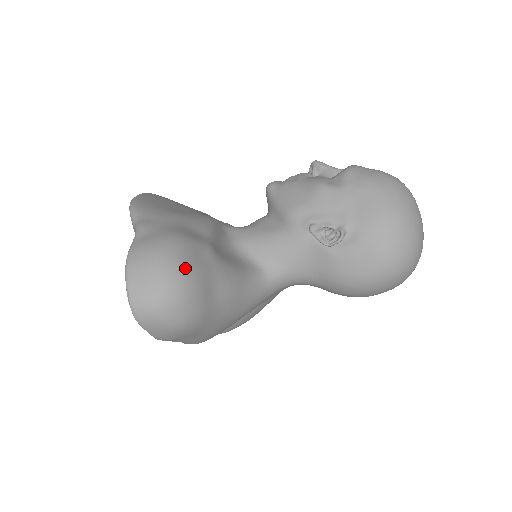
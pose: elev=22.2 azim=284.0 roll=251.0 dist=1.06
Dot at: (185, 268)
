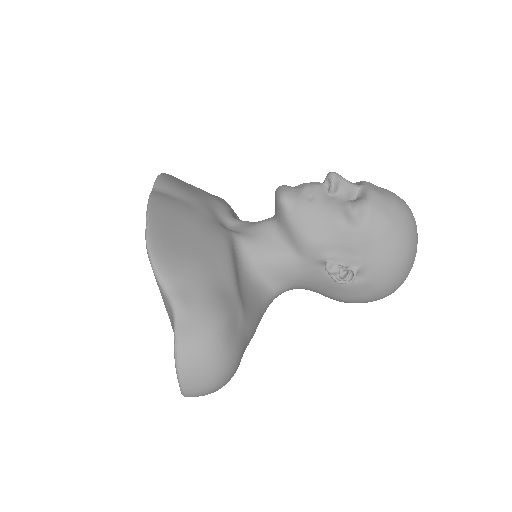
Dot at: (231, 354)
